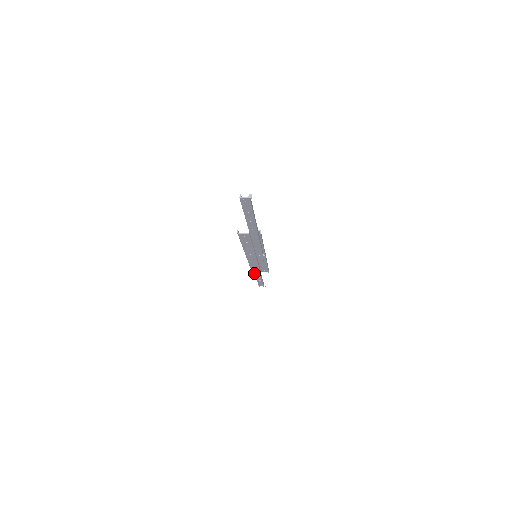
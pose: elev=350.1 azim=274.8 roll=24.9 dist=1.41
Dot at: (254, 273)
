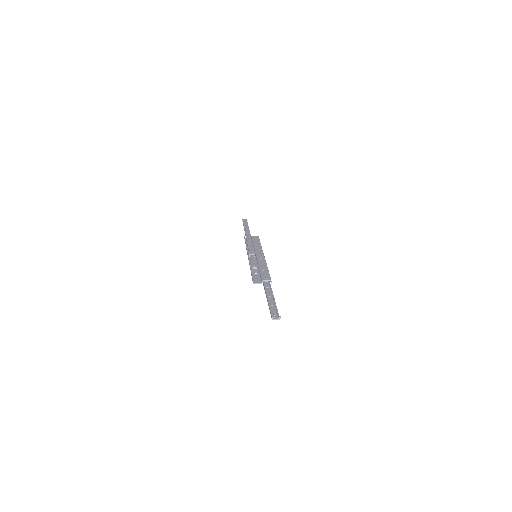
Dot at: occluded
